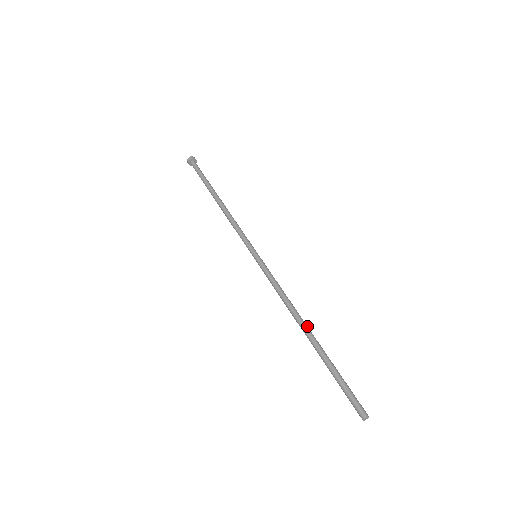
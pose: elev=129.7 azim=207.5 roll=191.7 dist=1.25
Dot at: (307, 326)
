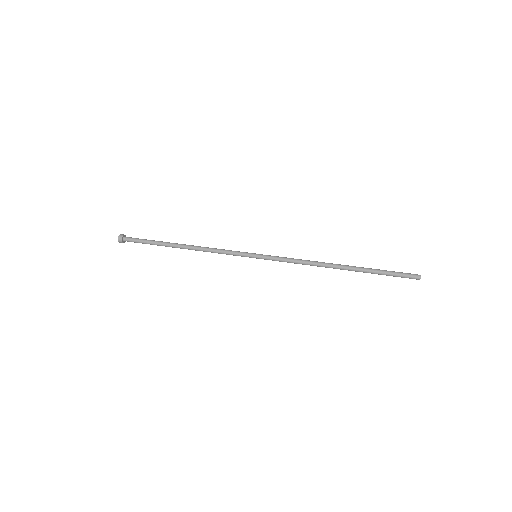
Dot at: (337, 265)
